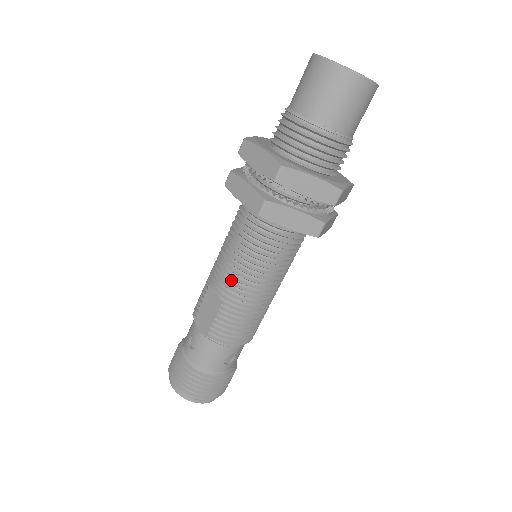
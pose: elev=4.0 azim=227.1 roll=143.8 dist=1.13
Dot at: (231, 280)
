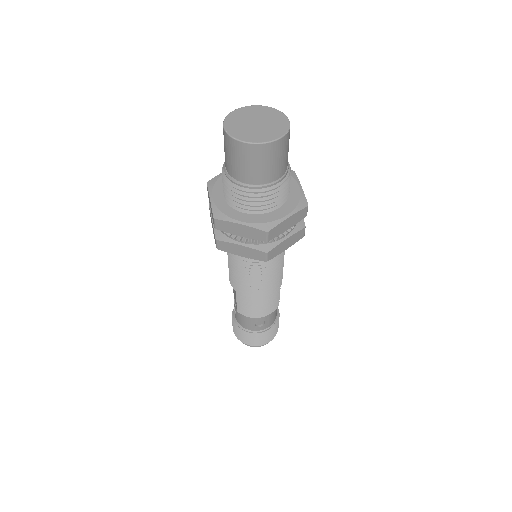
Dot at: (234, 278)
